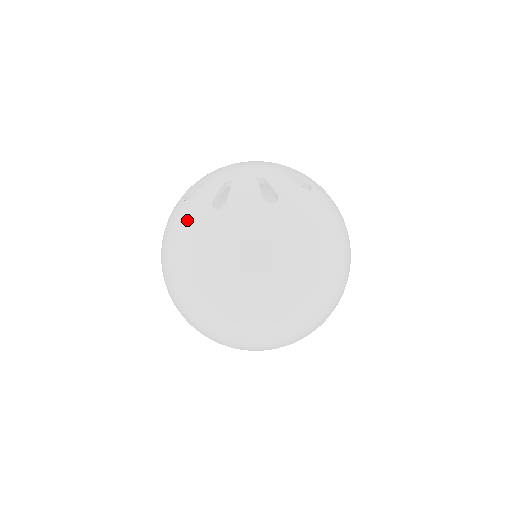
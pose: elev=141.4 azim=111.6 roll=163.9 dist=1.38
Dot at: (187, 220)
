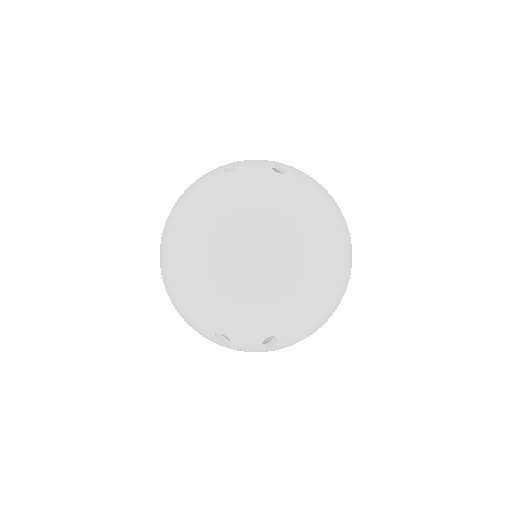
Dot at: occluded
